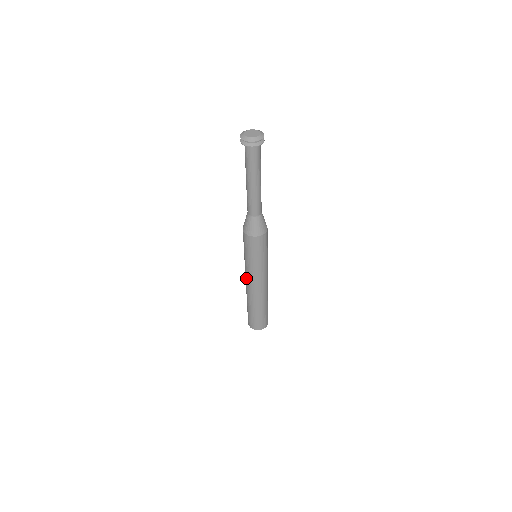
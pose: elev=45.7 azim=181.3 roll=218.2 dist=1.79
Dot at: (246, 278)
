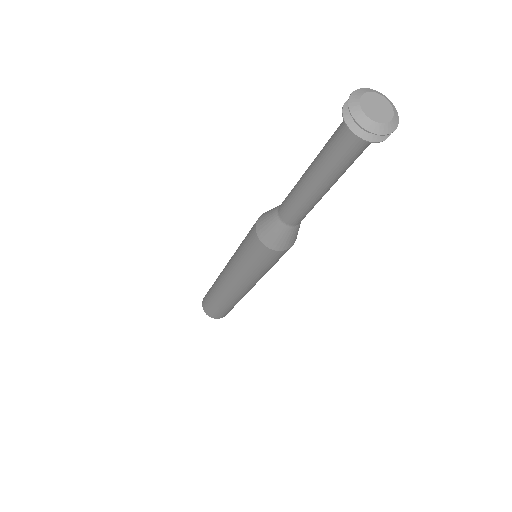
Dot at: (226, 273)
